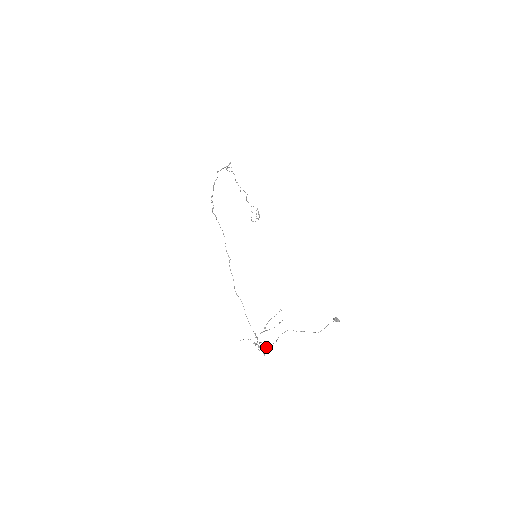
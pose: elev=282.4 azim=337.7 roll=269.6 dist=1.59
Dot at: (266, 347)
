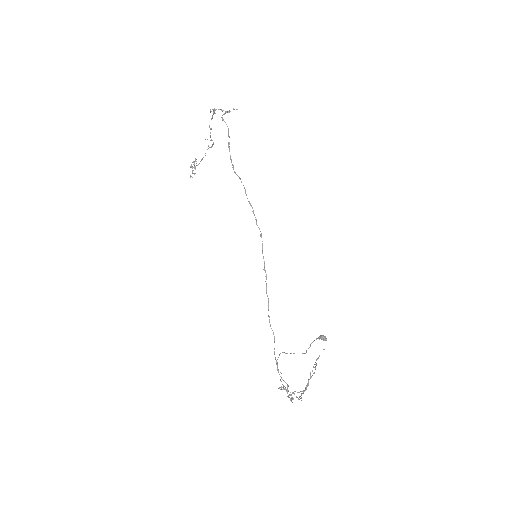
Dot at: occluded
